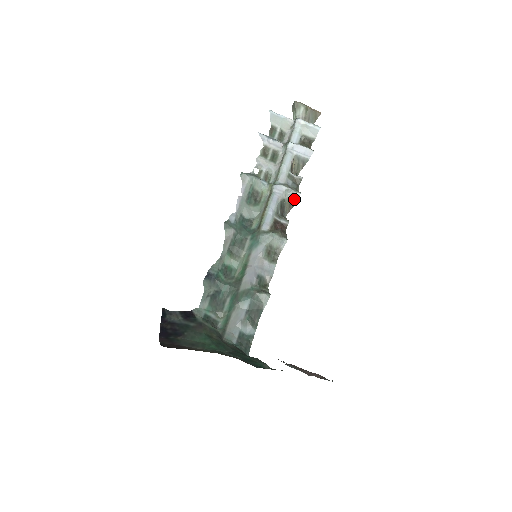
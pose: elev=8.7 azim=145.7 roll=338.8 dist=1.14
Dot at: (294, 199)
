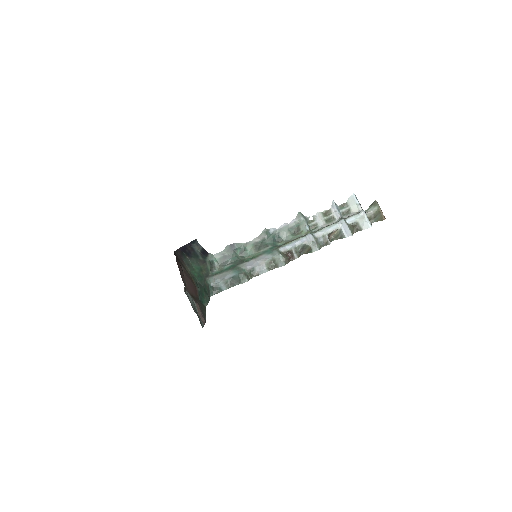
Dot at: (313, 250)
